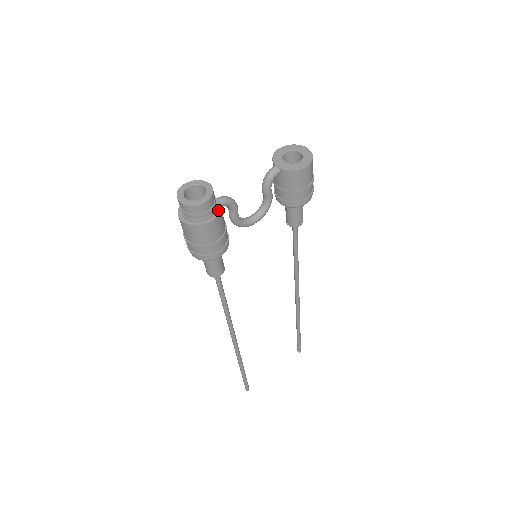
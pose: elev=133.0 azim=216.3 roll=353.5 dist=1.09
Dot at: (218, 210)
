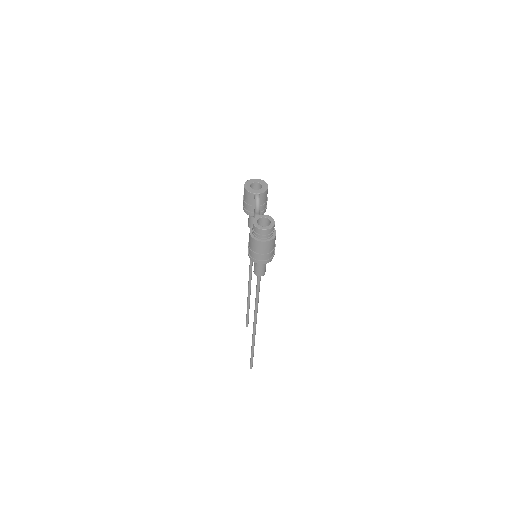
Dot at: occluded
